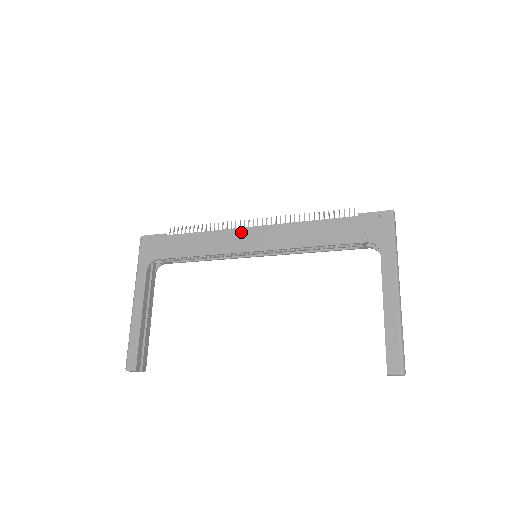
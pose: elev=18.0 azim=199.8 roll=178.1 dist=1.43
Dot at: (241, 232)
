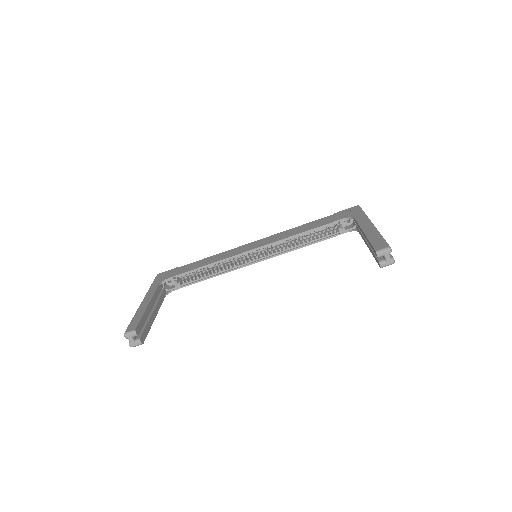
Dot at: (243, 246)
